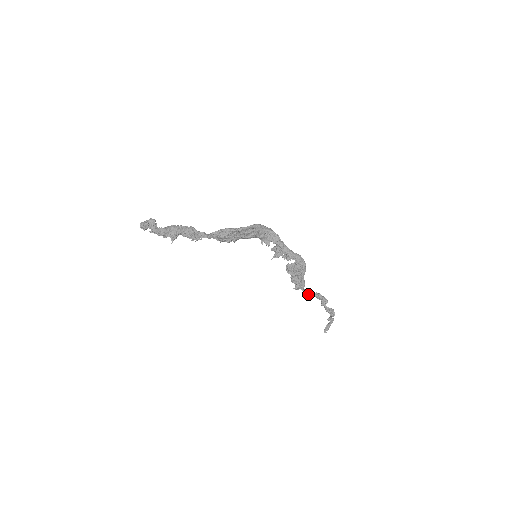
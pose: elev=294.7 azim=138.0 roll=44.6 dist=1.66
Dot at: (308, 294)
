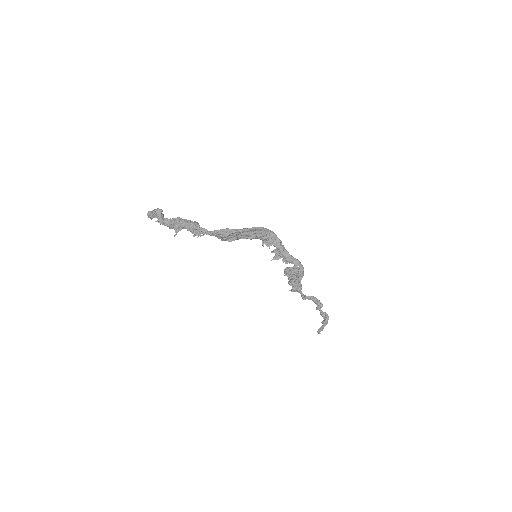
Dot at: (304, 297)
